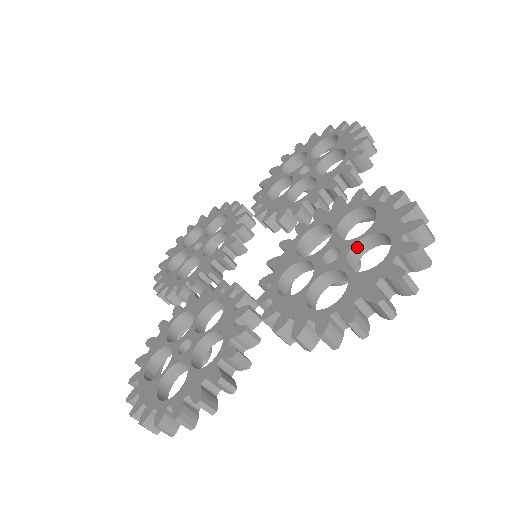
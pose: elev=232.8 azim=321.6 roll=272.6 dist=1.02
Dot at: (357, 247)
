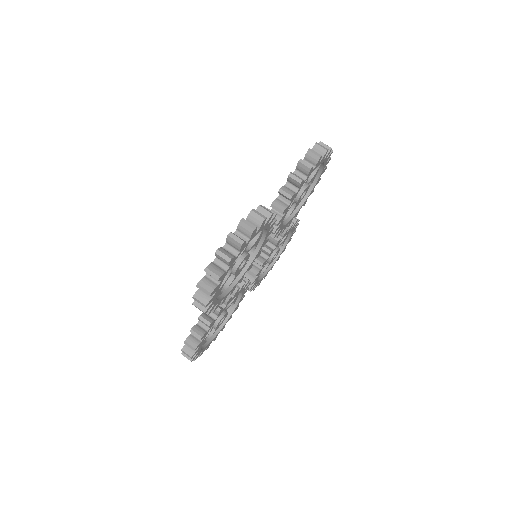
Dot at: occluded
